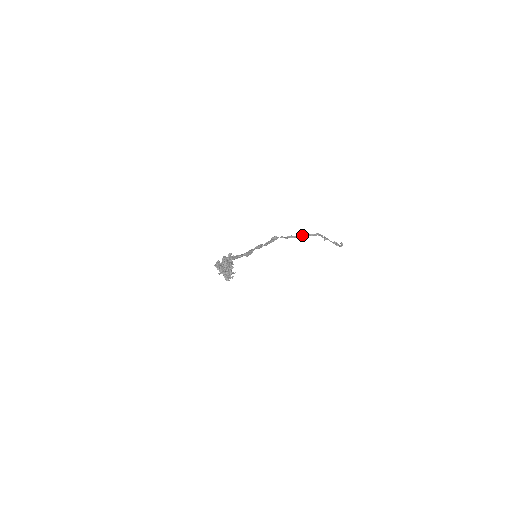
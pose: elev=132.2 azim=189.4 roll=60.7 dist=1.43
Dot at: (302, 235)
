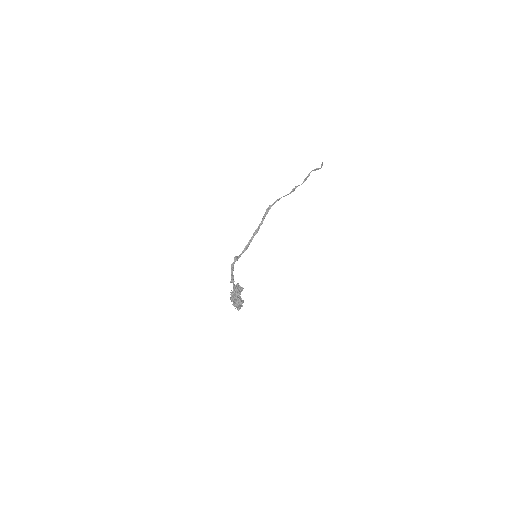
Dot at: (291, 192)
